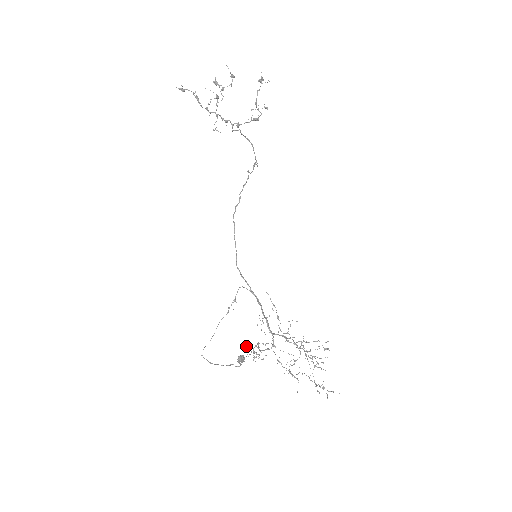
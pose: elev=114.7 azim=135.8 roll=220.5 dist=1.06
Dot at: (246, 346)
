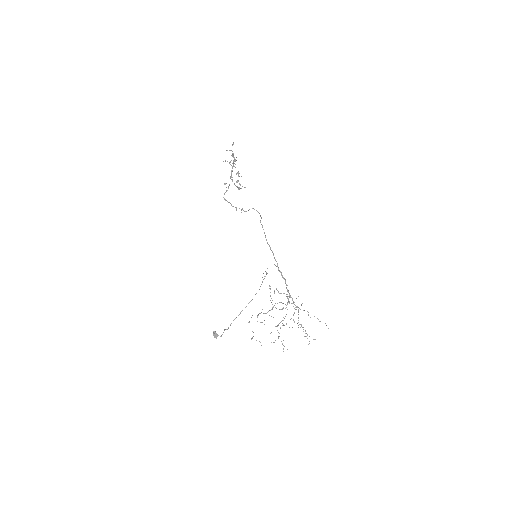
Dot at: occluded
